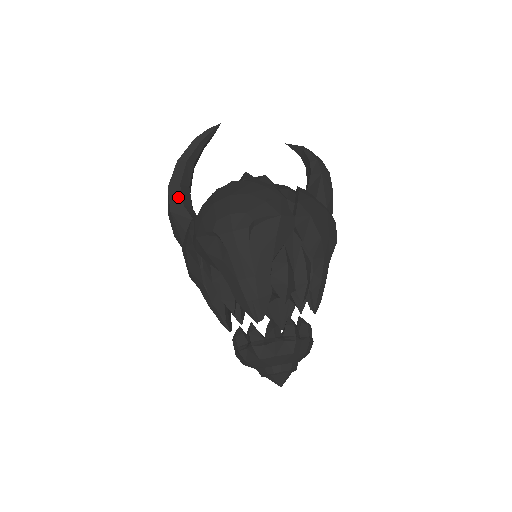
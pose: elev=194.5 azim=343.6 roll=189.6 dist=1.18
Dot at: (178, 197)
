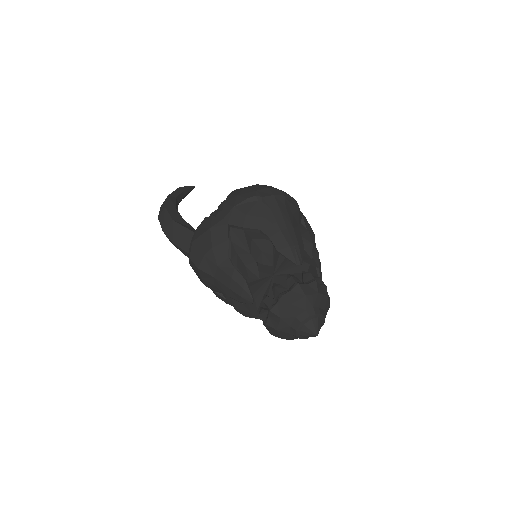
Dot at: (177, 214)
